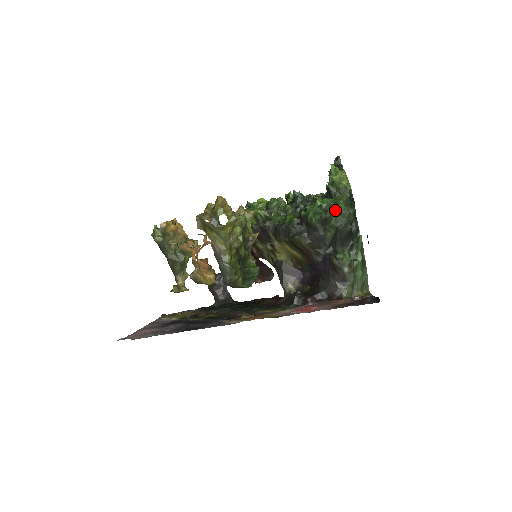
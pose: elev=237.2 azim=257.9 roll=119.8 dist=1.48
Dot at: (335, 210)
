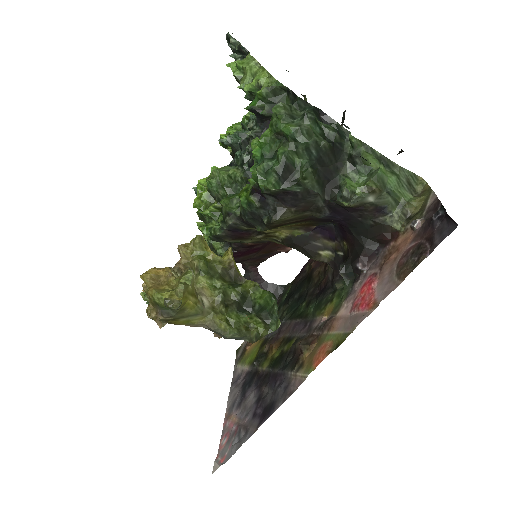
Dot at: (285, 143)
